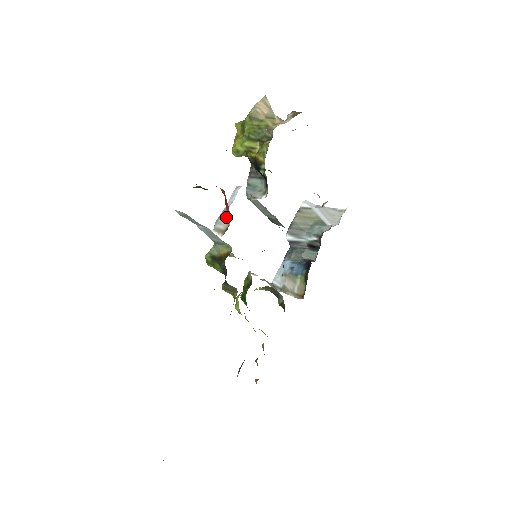
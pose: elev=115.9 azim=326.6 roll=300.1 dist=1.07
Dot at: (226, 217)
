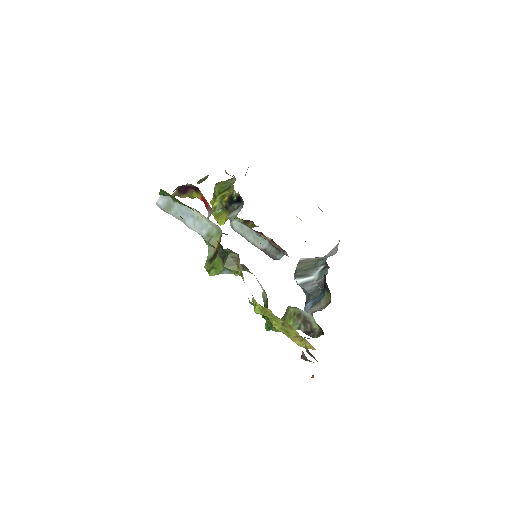
Dot at: (209, 215)
